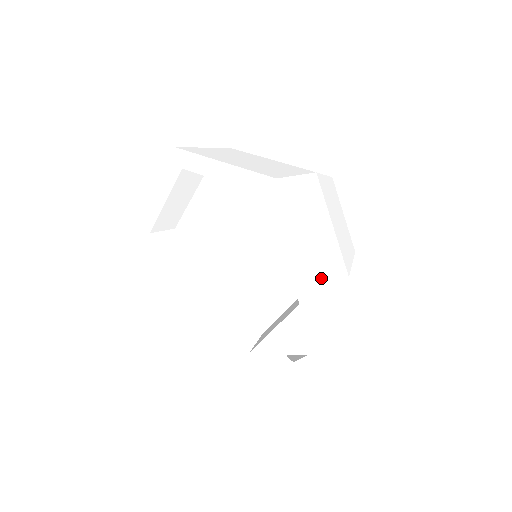
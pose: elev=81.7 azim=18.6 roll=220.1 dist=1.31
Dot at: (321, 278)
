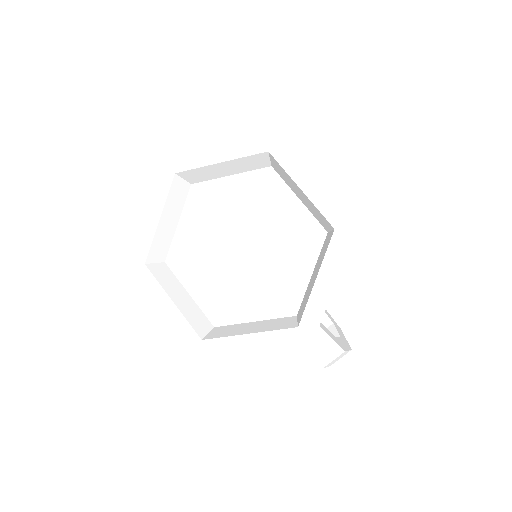
Dot at: occluded
